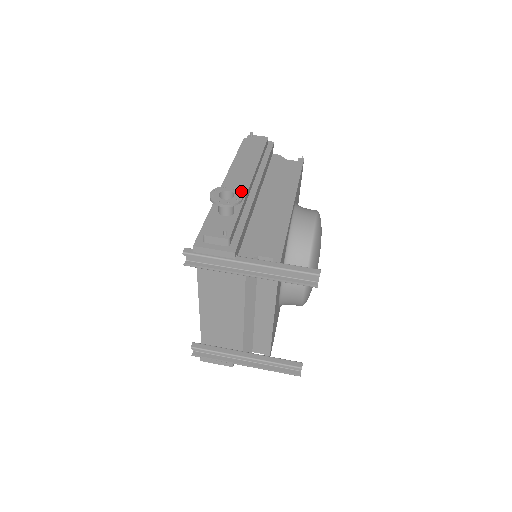
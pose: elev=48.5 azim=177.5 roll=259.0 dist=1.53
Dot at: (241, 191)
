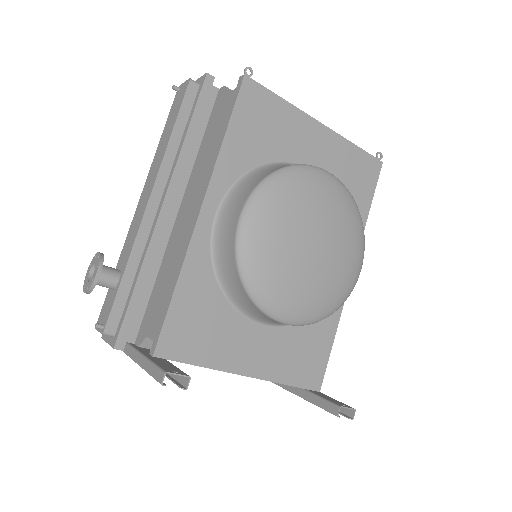
Dot at: (135, 232)
